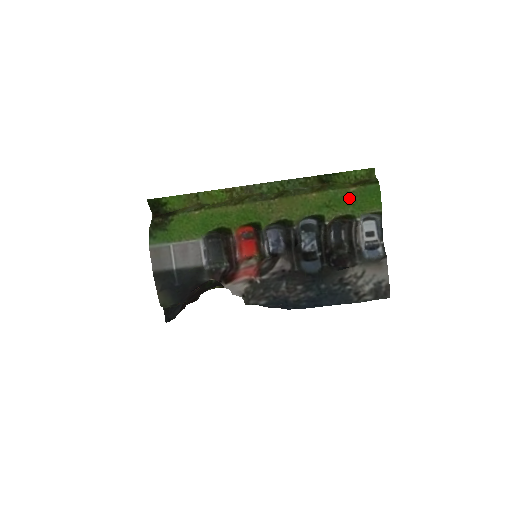
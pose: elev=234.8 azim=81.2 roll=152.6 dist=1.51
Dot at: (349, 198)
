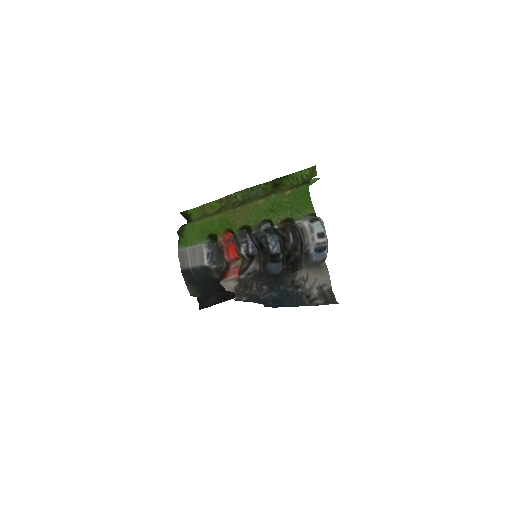
Dot at: (286, 201)
